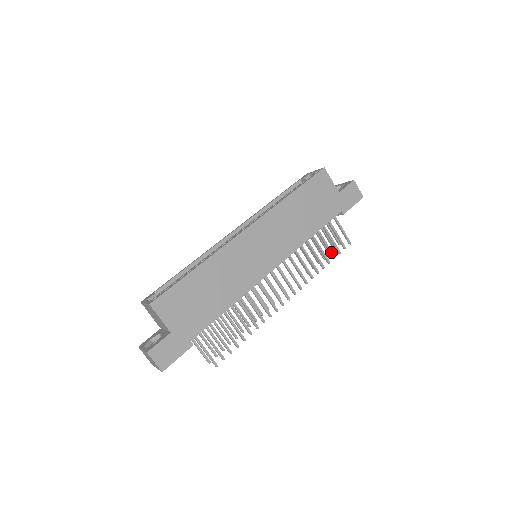
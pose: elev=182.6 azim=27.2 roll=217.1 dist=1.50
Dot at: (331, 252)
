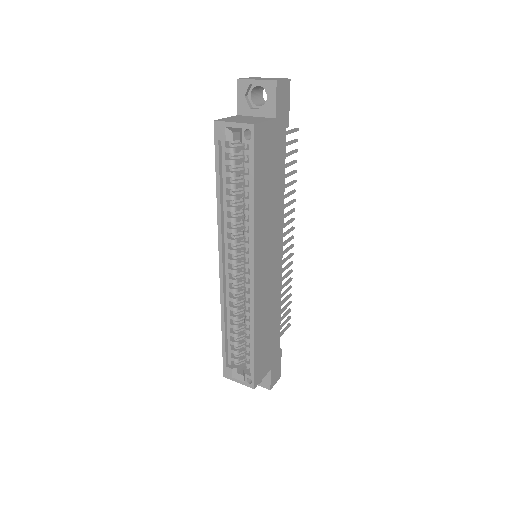
Dot at: (293, 163)
